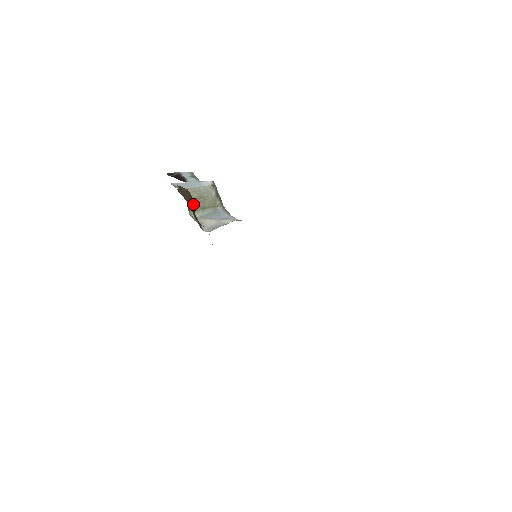
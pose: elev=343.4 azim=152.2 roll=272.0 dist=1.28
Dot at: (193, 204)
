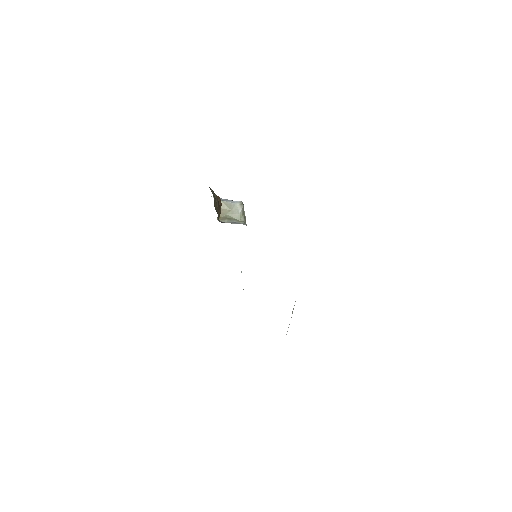
Dot at: occluded
